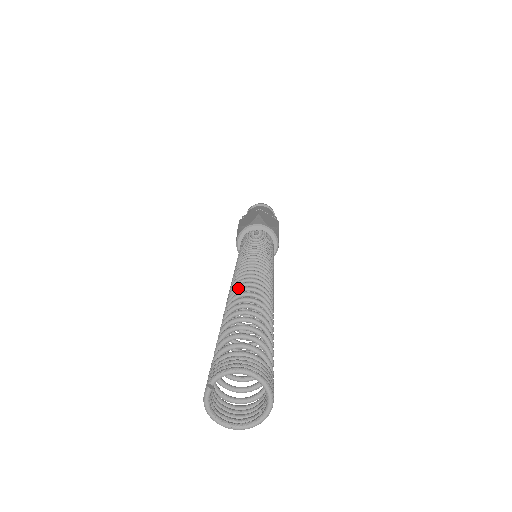
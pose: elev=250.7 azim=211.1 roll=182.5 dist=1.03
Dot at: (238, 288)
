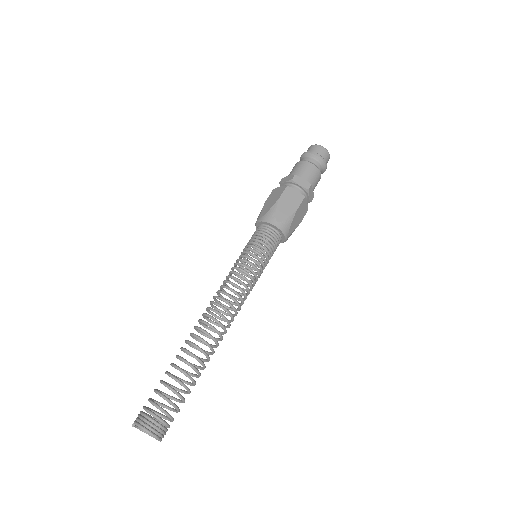
Dot at: occluded
